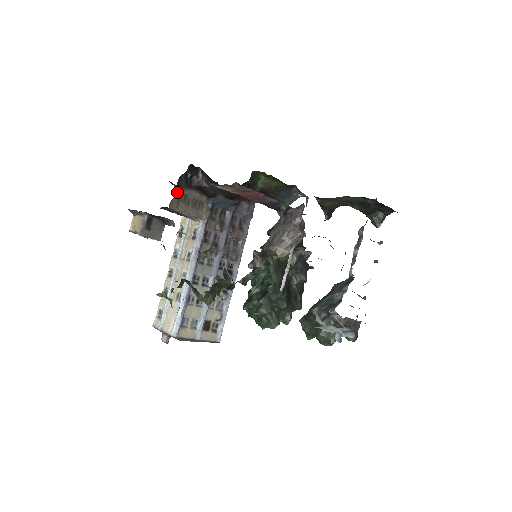
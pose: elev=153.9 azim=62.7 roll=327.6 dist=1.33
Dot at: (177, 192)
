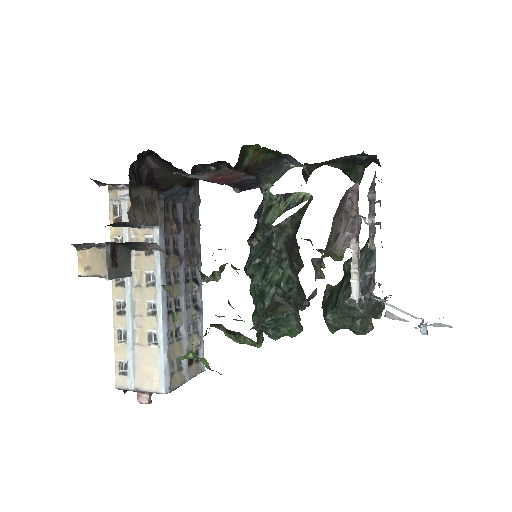
Dot at: (130, 196)
